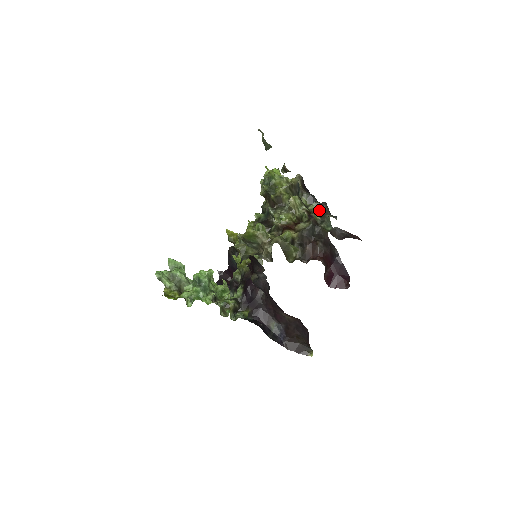
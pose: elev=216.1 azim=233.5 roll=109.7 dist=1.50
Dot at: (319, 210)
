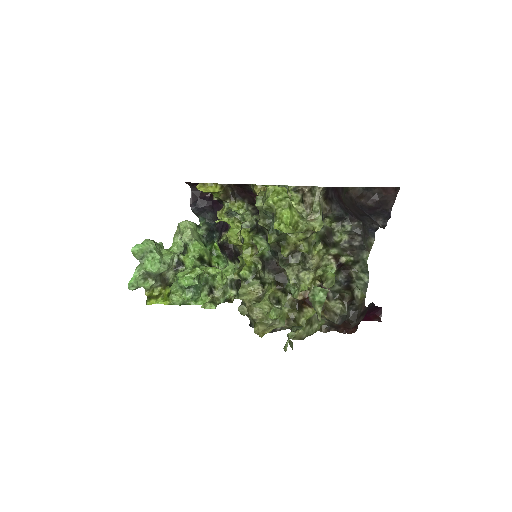
Dot at: (351, 244)
